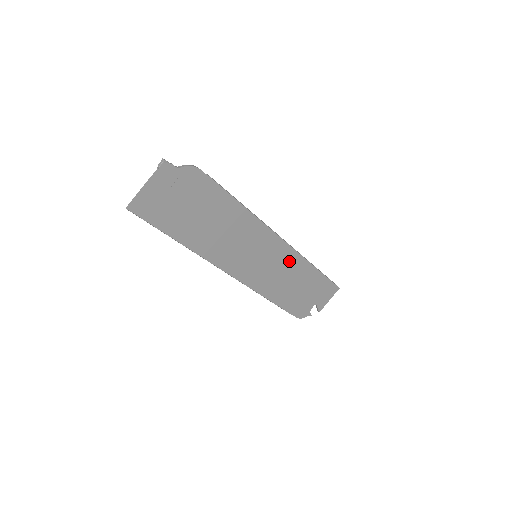
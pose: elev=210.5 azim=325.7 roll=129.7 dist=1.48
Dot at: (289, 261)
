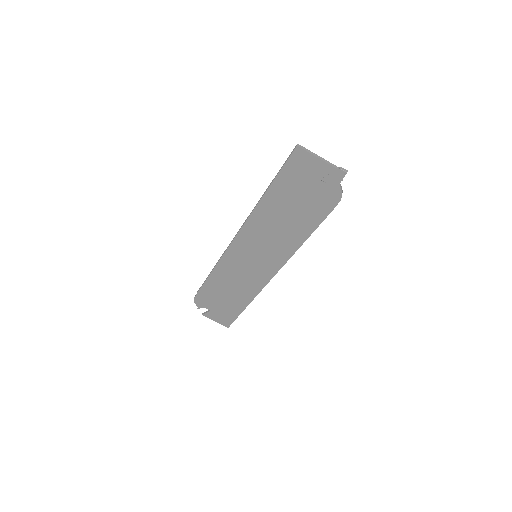
Dot at: (253, 283)
